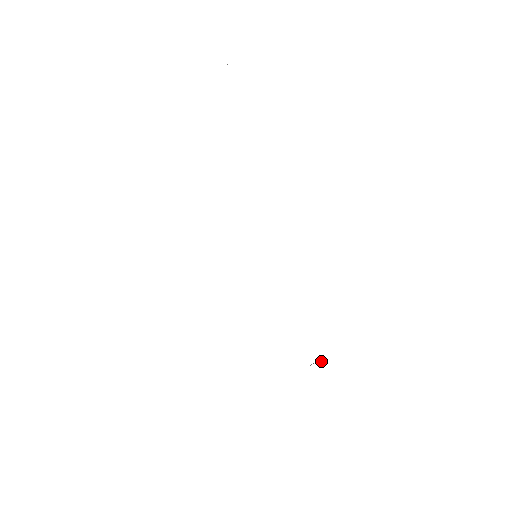
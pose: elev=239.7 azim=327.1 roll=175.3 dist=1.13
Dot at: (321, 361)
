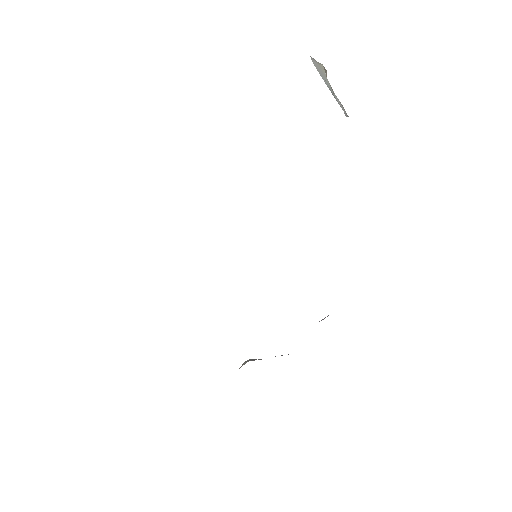
Dot at: (255, 359)
